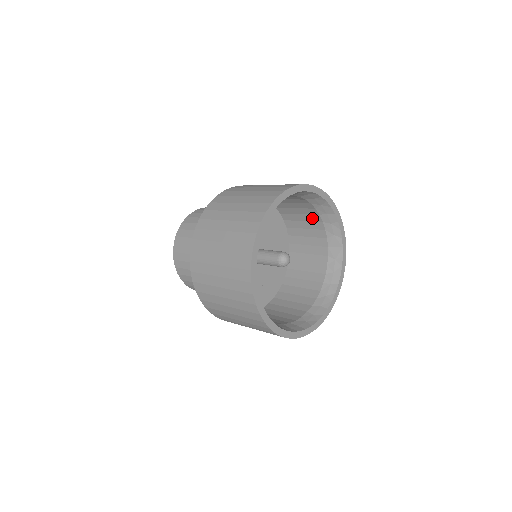
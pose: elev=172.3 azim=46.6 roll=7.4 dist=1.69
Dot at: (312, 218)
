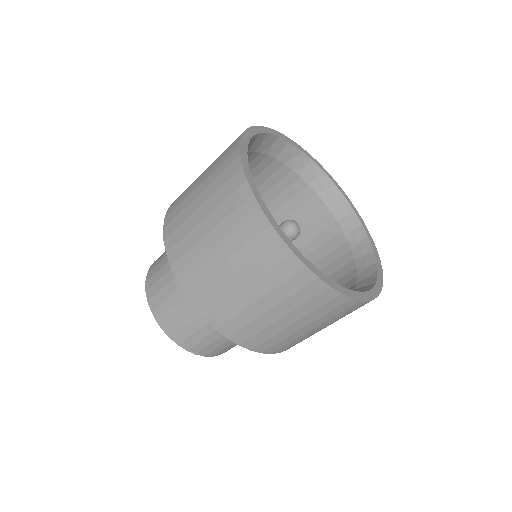
Dot at: (344, 271)
